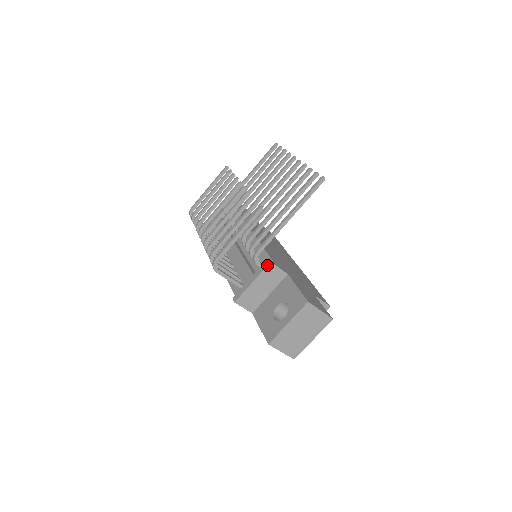
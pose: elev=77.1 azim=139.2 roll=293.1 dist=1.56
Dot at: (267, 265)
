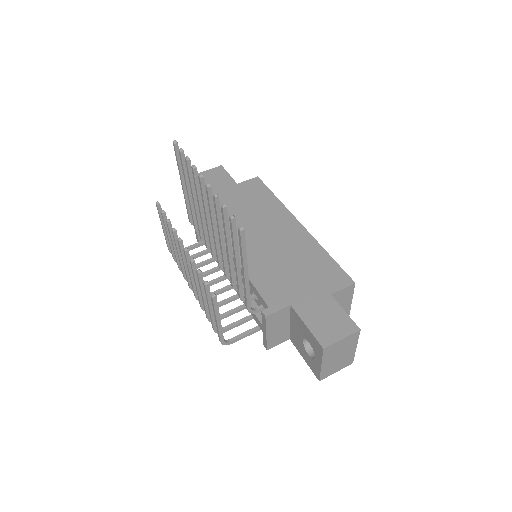
Dot at: (265, 320)
